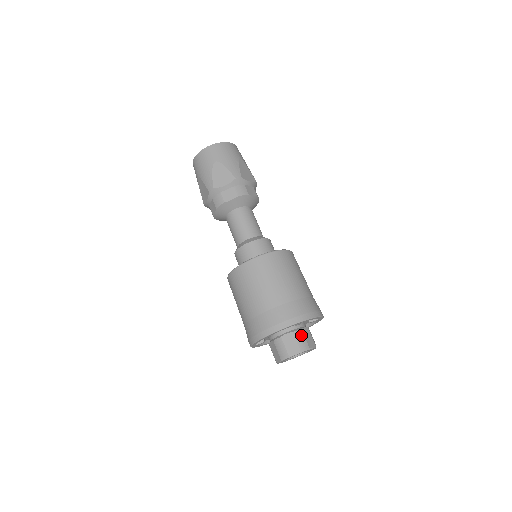
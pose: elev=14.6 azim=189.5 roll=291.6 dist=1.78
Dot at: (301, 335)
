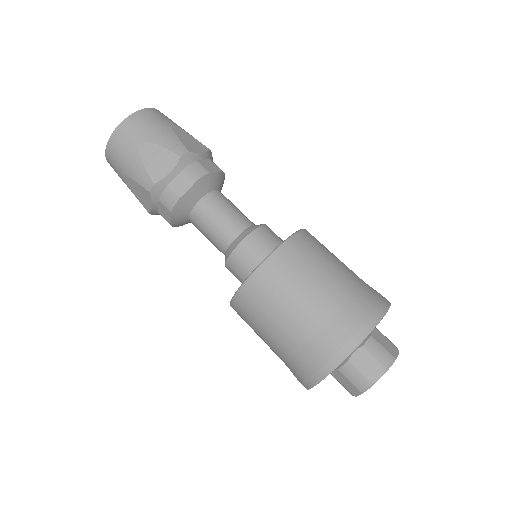
Dot at: occluded
